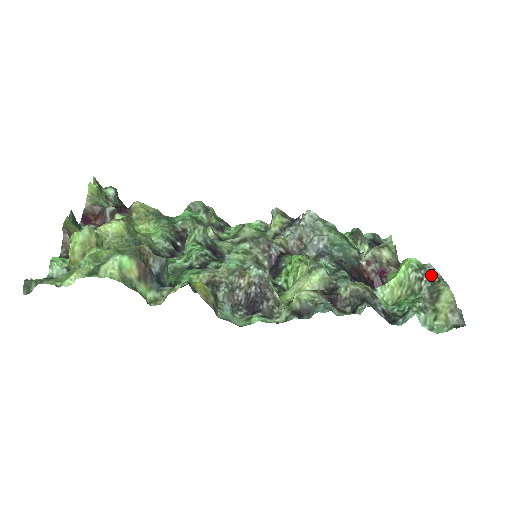
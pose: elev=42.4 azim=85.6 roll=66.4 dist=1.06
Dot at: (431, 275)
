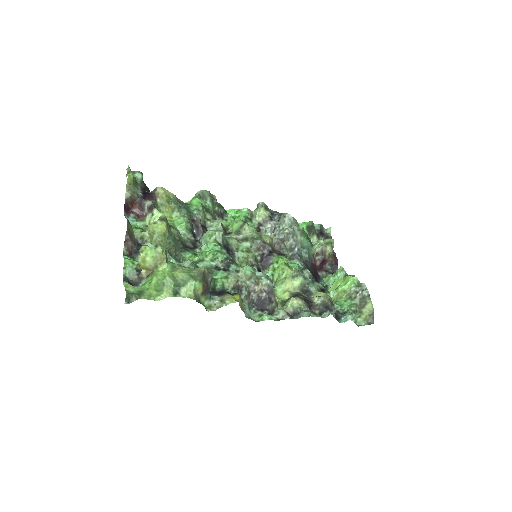
Dot at: (364, 292)
